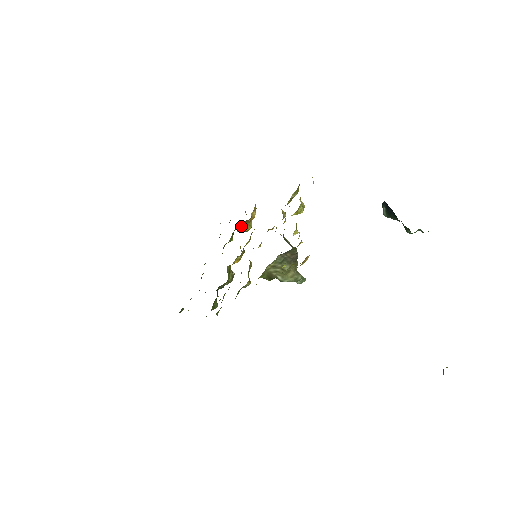
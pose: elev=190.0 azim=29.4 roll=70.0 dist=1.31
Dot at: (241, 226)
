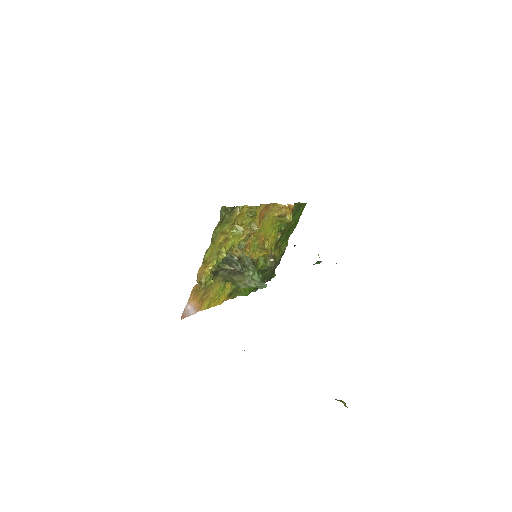
Dot at: (278, 220)
